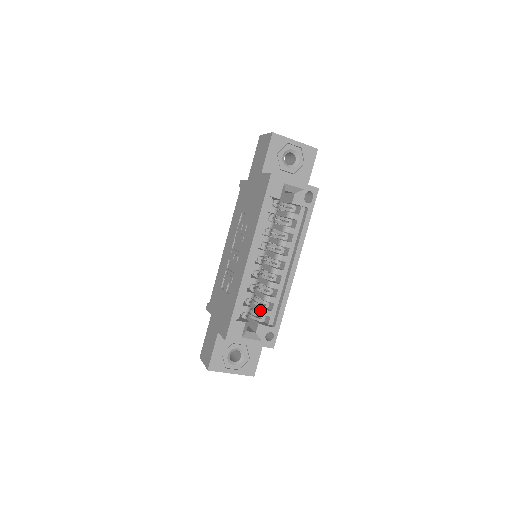
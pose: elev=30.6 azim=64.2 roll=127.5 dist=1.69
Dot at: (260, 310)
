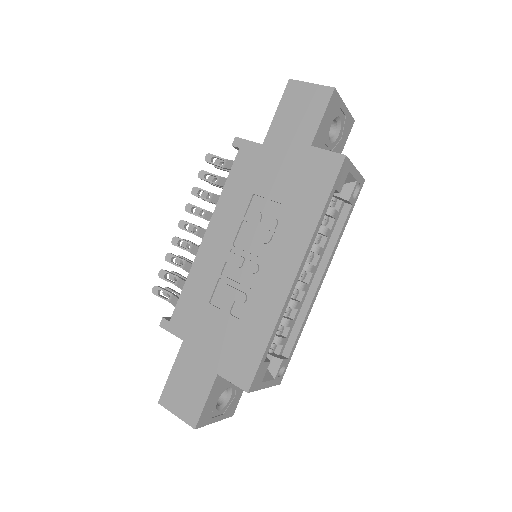
Dot at: (274, 338)
